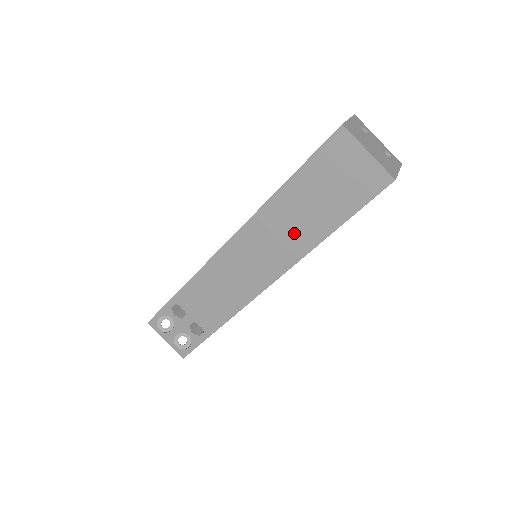
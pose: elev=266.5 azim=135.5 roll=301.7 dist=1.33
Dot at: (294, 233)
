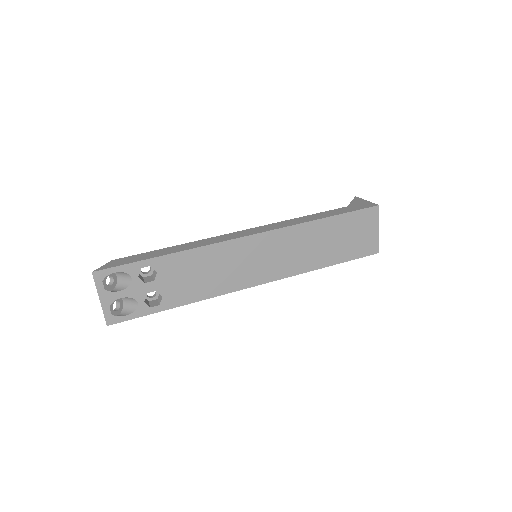
Dot at: (306, 254)
